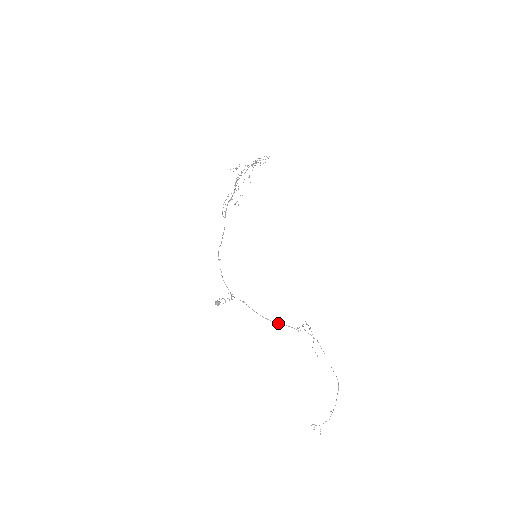
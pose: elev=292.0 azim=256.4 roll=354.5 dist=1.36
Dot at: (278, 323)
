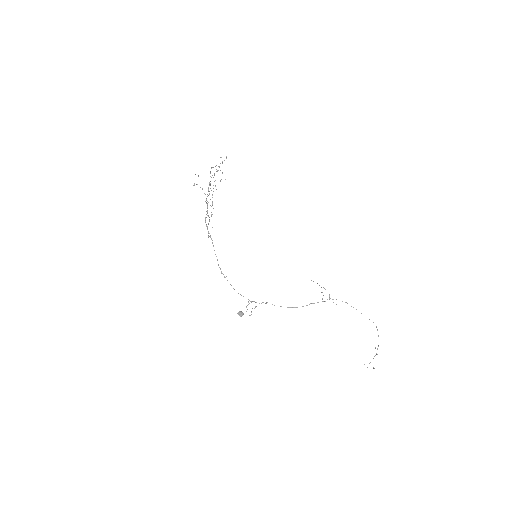
Dot at: (306, 305)
